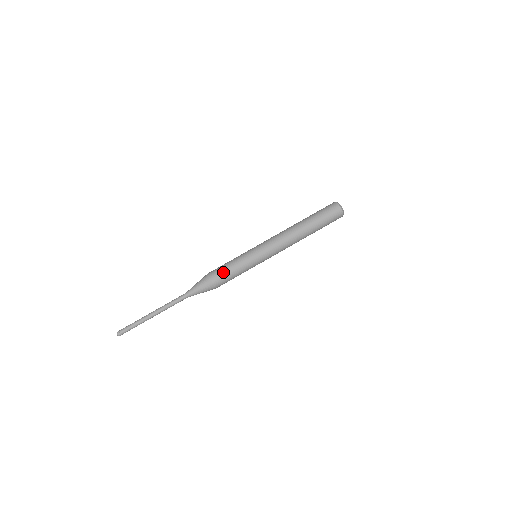
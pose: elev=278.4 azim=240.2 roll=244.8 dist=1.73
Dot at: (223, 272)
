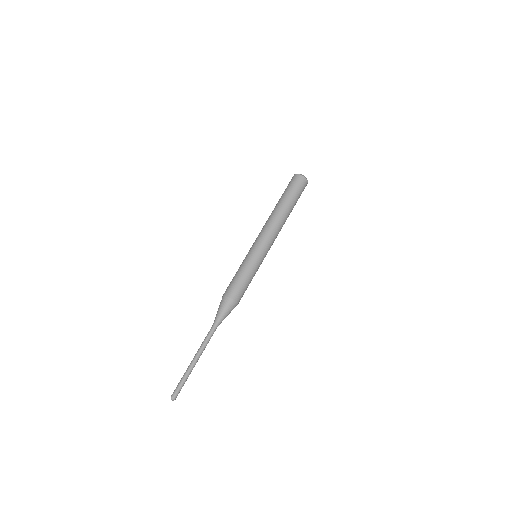
Dot at: (236, 284)
